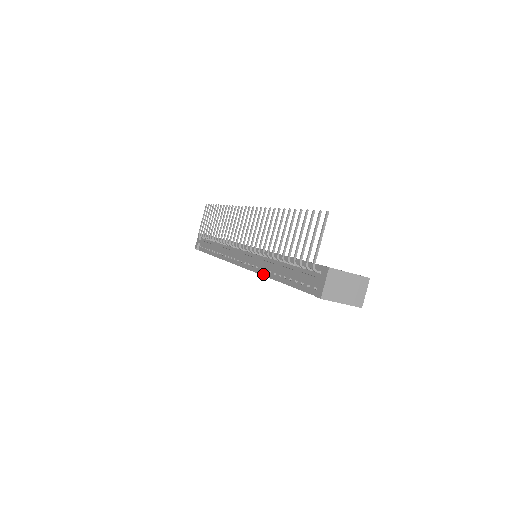
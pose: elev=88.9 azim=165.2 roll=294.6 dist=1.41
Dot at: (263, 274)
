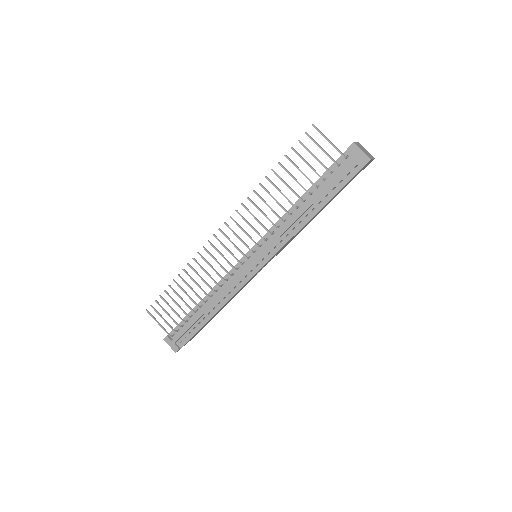
Dot at: (295, 233)
